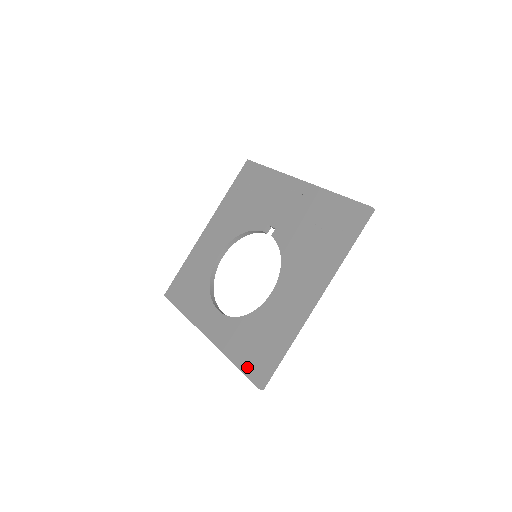
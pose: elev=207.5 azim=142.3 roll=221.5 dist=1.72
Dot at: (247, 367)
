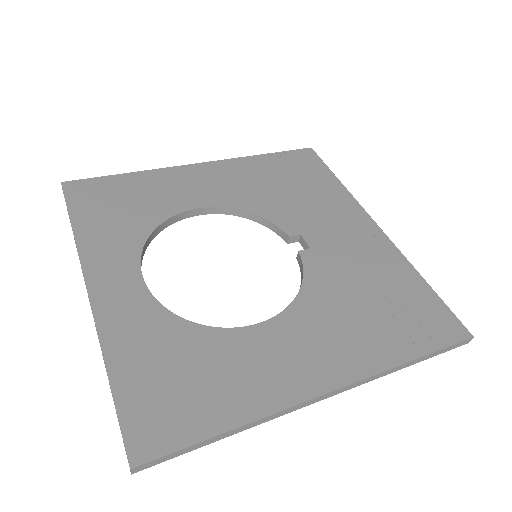
Dot at: (133, 407)
